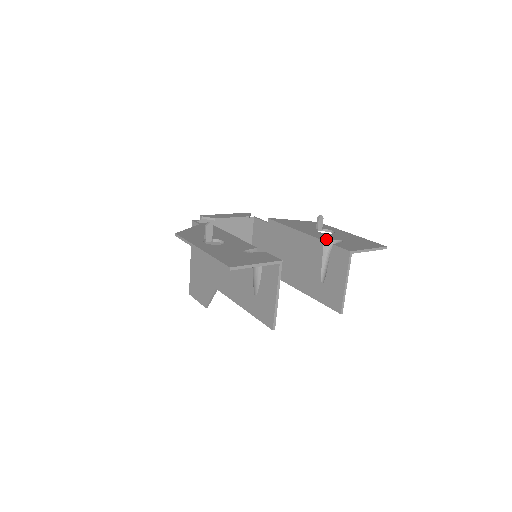
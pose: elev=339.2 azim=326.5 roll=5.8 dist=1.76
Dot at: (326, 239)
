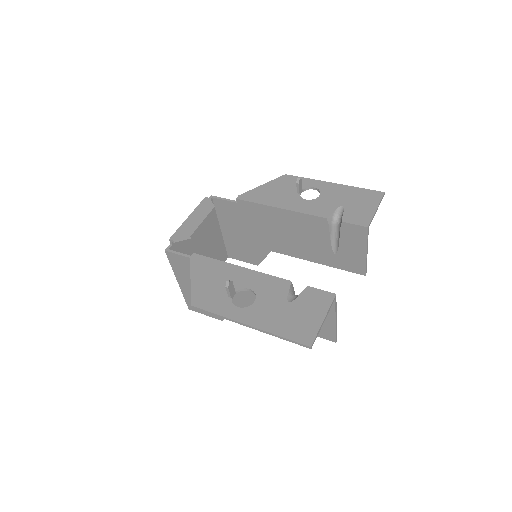
Dot at: (327, 214)
